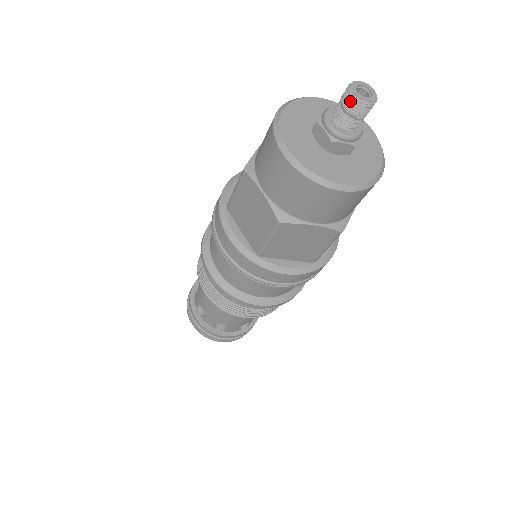
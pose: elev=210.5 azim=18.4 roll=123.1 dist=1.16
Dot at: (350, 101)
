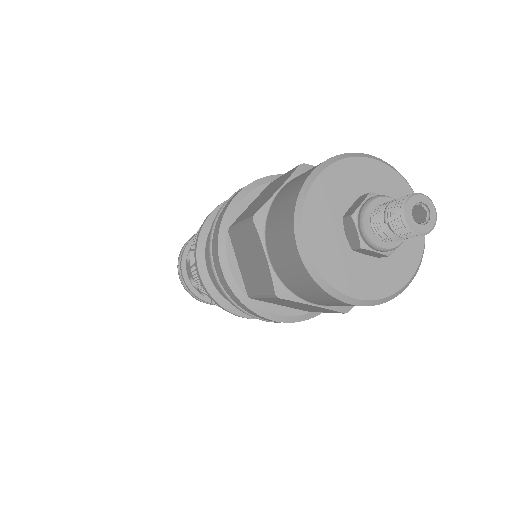
Dot at: (412, 235)
